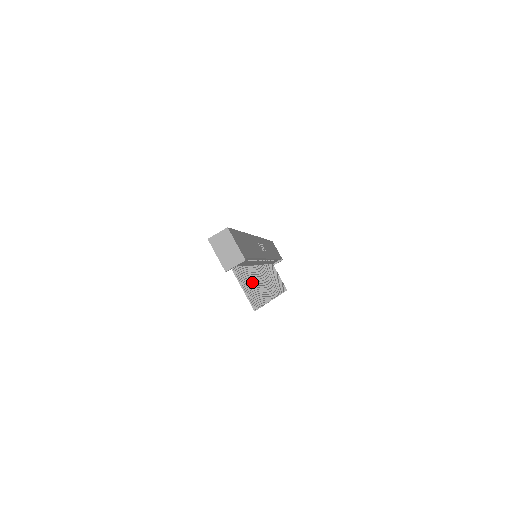
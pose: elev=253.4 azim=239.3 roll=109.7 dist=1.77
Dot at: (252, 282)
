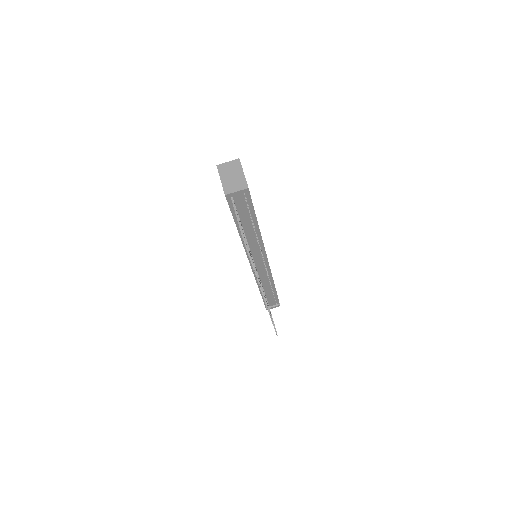
Dot at: (247, 244)
